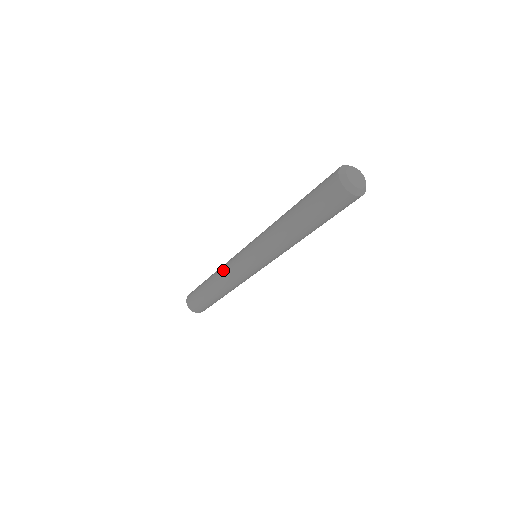
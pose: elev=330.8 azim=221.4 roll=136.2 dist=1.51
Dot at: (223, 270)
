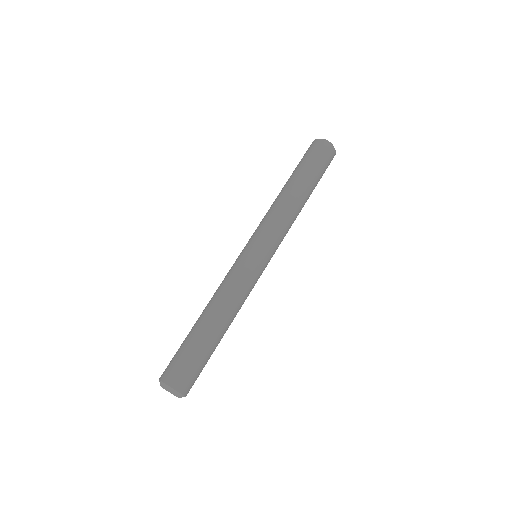
Dot at: (223, 285)
